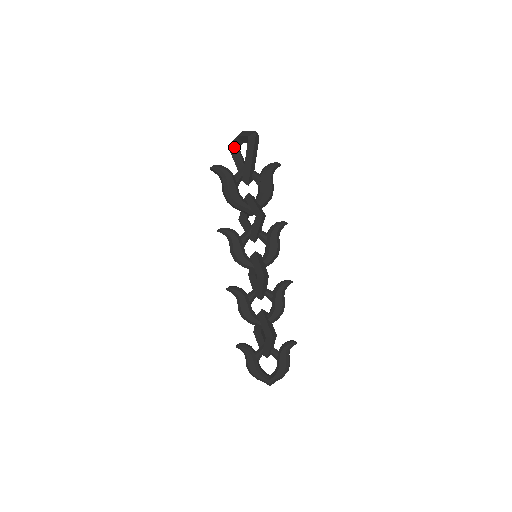
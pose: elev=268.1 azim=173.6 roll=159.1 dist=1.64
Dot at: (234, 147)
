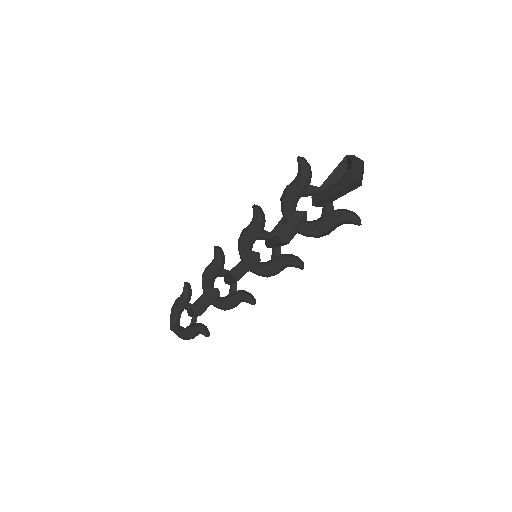
Dot at: (348, 163)
